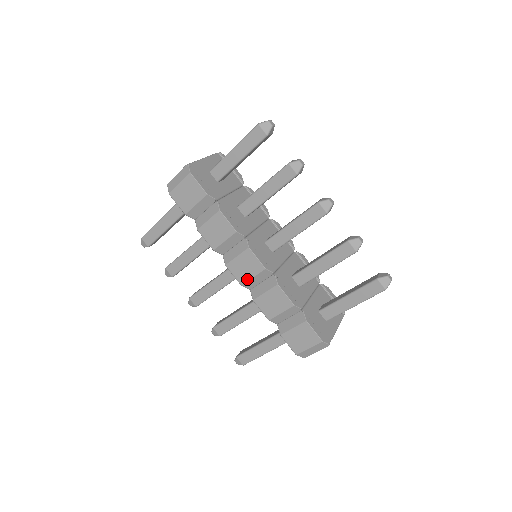
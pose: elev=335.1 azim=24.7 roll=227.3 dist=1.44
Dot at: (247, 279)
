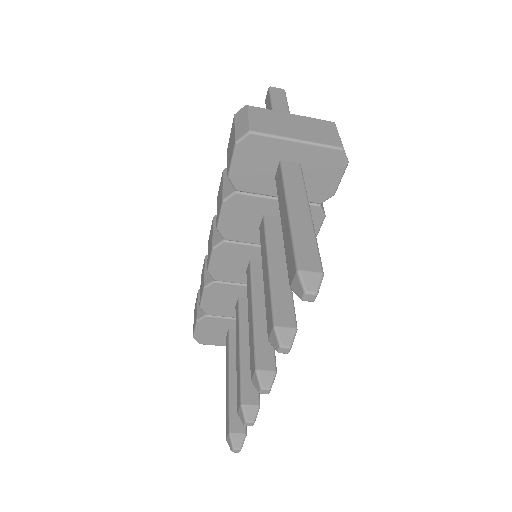
Dot at: (212, 240)
